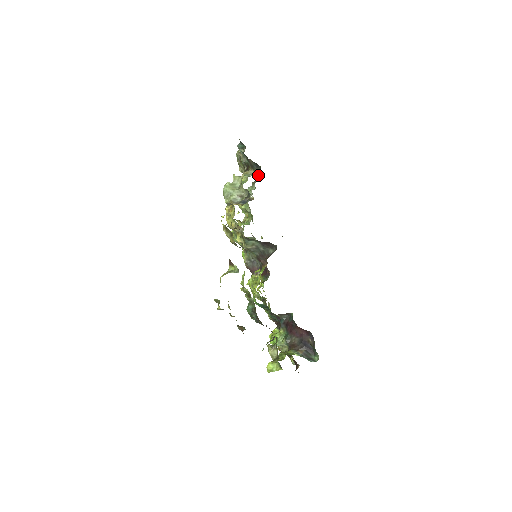
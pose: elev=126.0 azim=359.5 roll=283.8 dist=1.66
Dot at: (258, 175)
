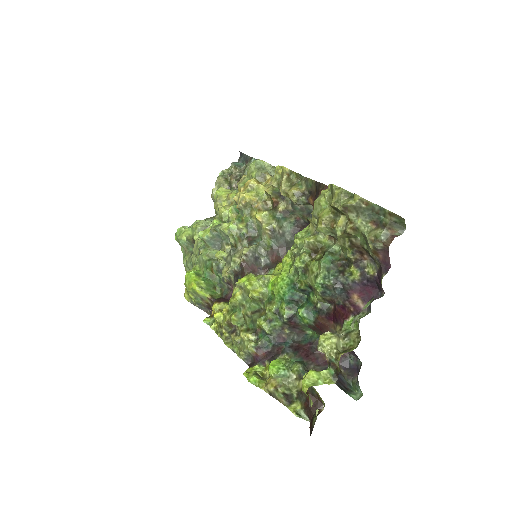
Dot at: occluded
